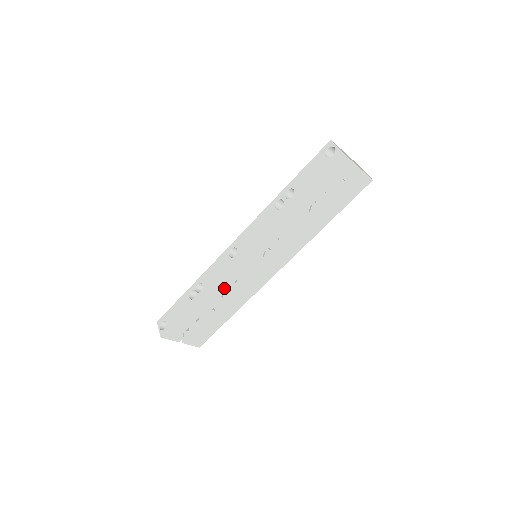
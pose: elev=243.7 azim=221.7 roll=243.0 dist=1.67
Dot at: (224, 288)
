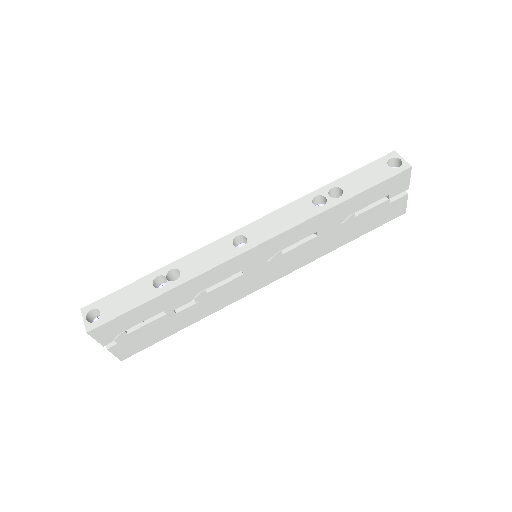
Dot at: (207, 285)
